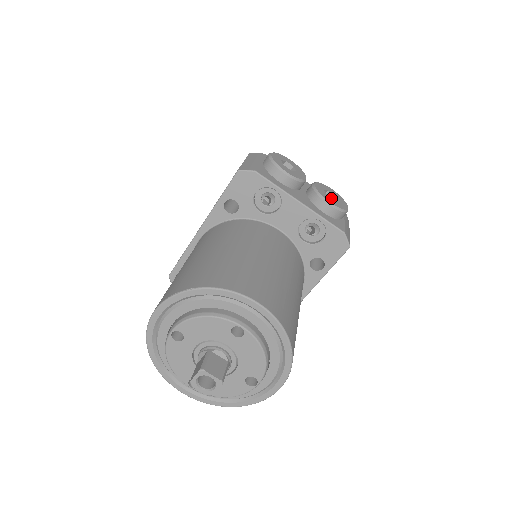
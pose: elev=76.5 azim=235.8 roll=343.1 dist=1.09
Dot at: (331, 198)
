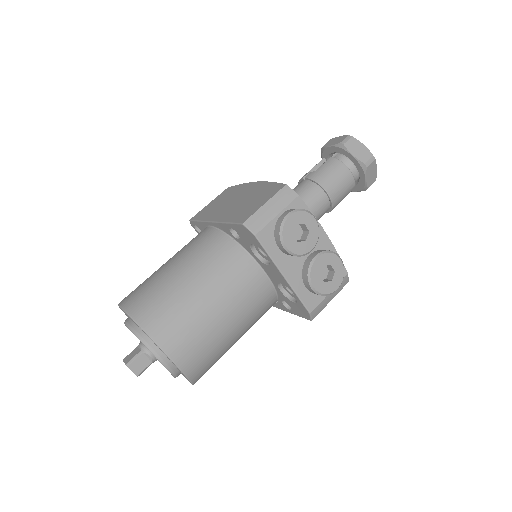
Dot at: (331, 269)
